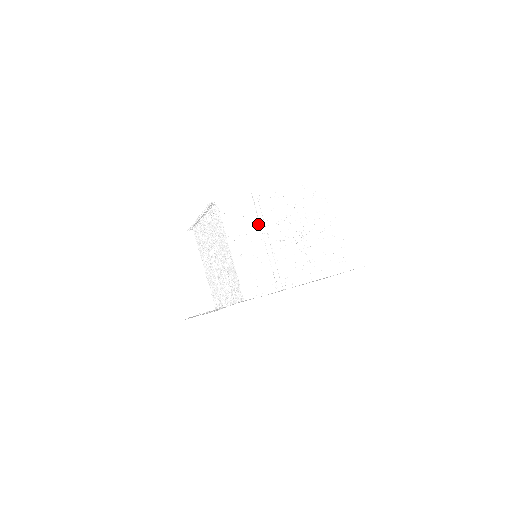
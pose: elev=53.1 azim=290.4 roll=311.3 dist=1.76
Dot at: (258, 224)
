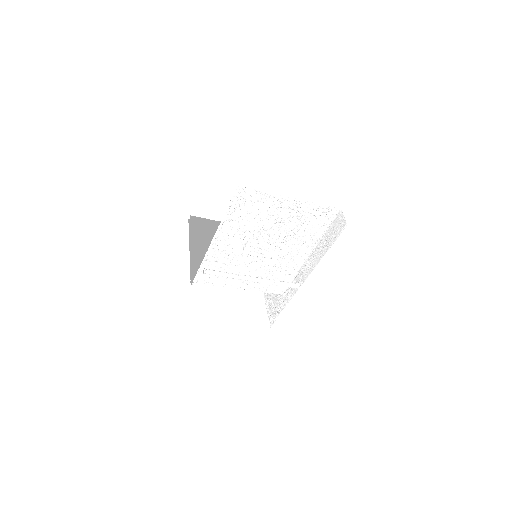
Dot at: (233, 264)
